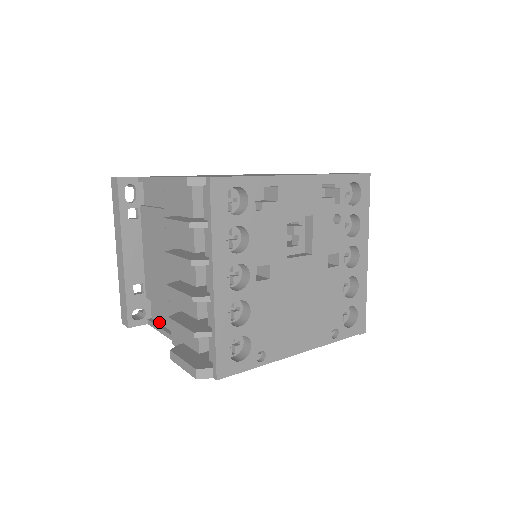
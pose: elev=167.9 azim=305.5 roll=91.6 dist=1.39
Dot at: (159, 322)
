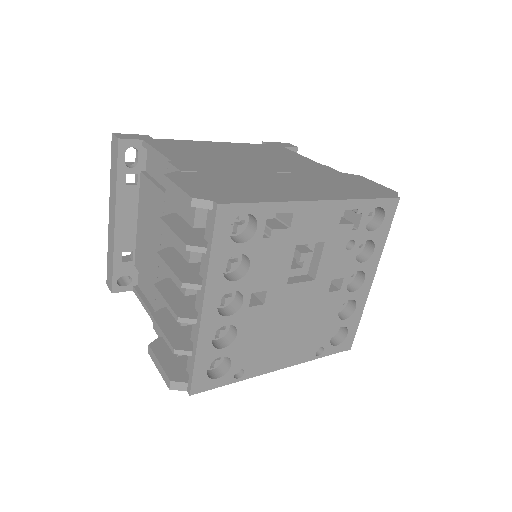
Dot at: (144, 294)
